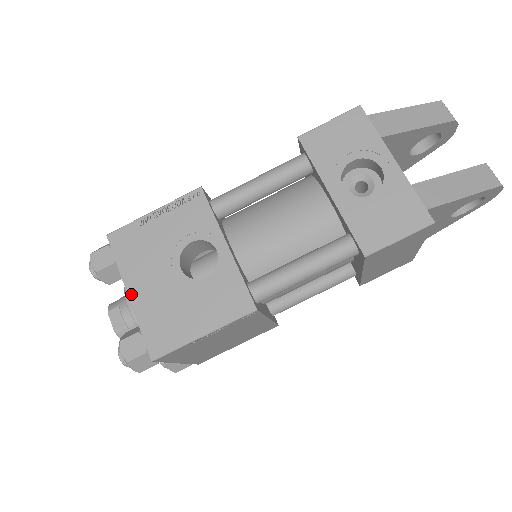
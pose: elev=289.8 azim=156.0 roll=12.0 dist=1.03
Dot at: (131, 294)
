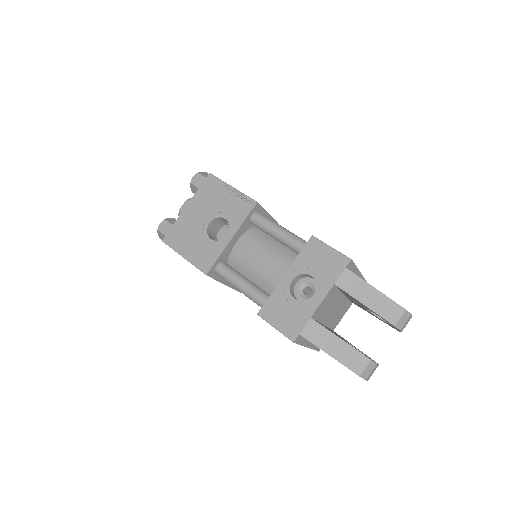
Dot at: (187, 208)
